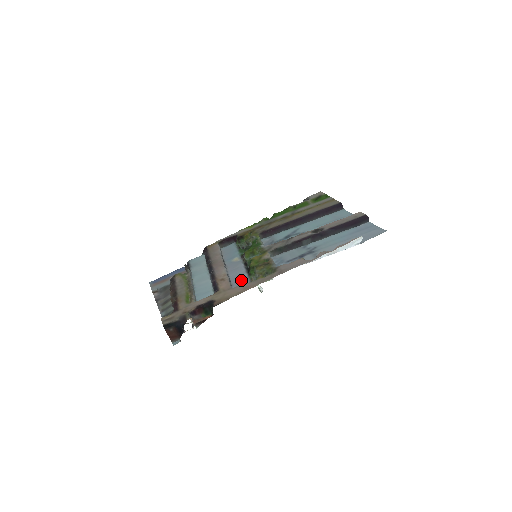
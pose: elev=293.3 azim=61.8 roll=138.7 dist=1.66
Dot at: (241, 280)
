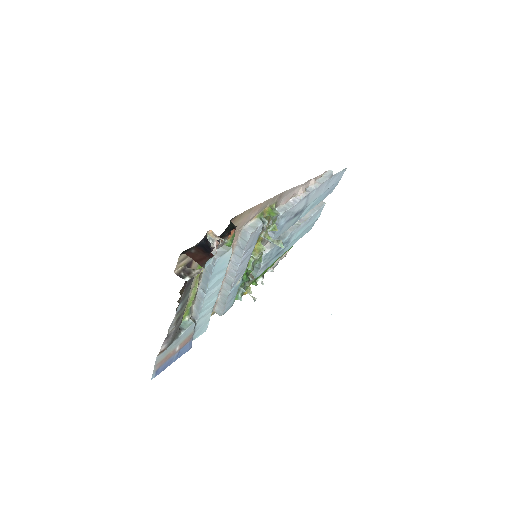
Dot at: (251, 245)
